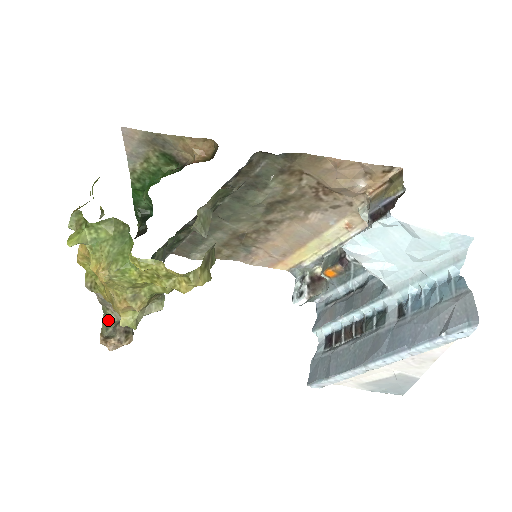
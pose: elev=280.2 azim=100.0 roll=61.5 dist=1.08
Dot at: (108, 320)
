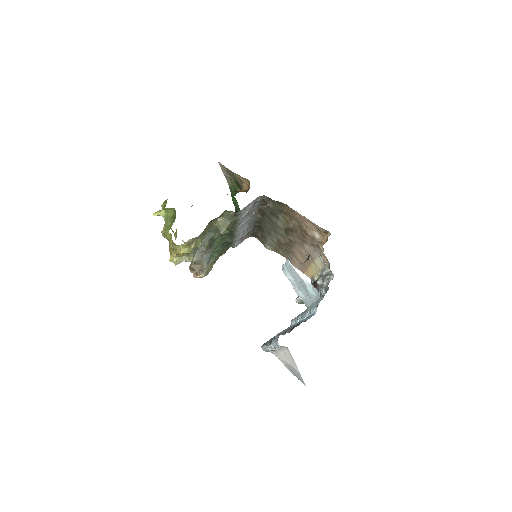
Dot at: occluded
